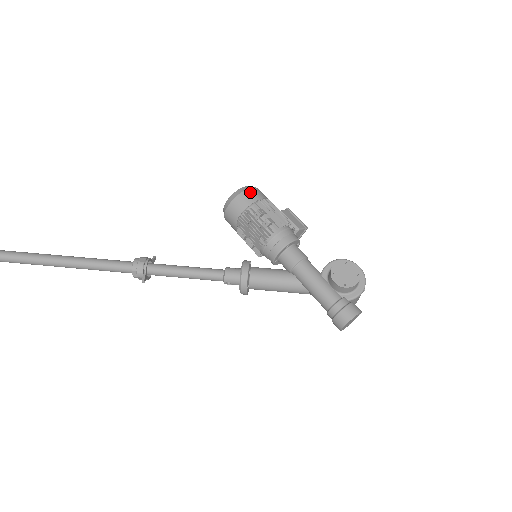
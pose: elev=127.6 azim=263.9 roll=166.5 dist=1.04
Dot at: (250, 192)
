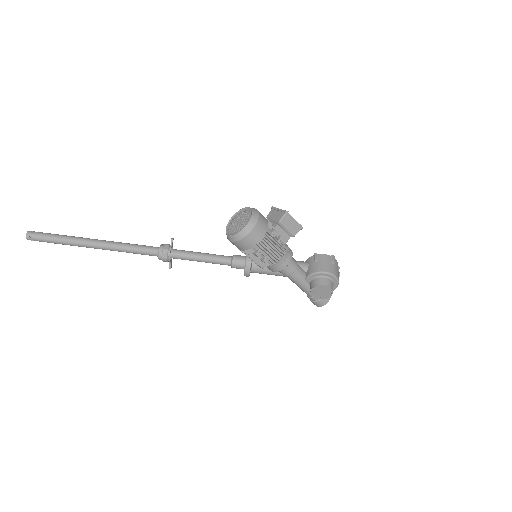
Dot at: (249, 238)
